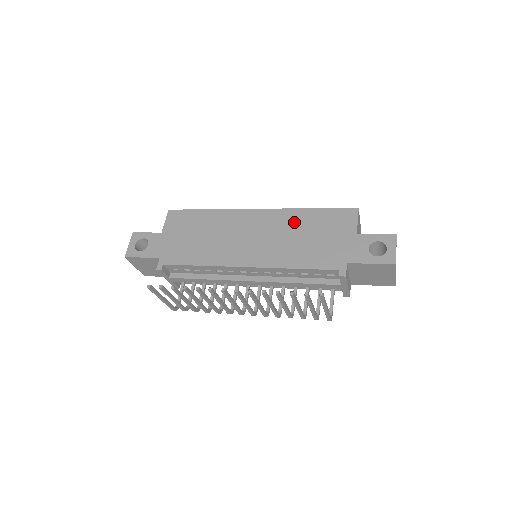
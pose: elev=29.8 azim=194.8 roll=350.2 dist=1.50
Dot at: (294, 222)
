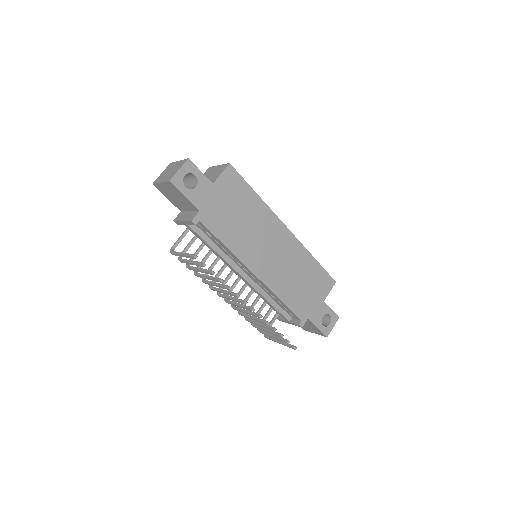
Dot at: (301, 262)
